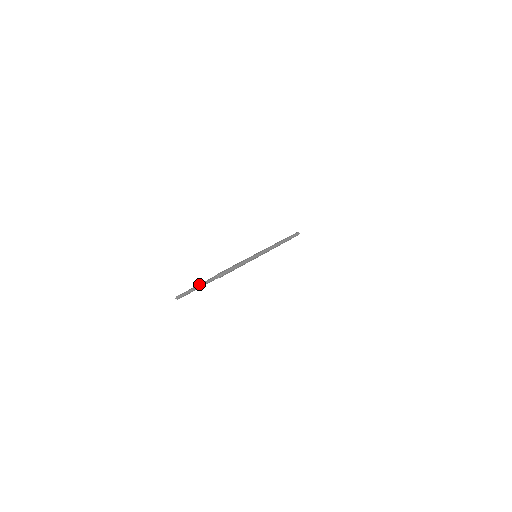
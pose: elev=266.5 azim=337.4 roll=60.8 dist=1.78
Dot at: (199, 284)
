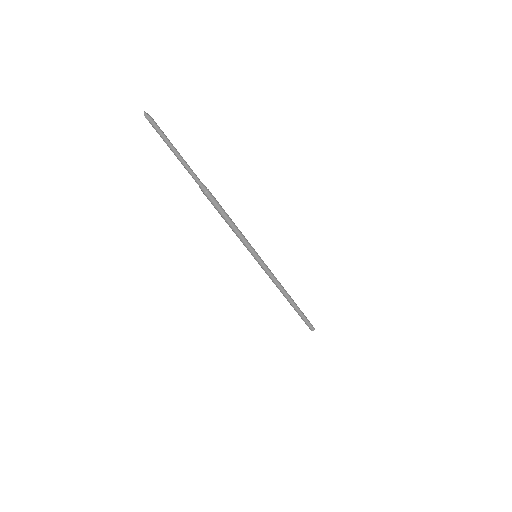
Dot at: occluded
